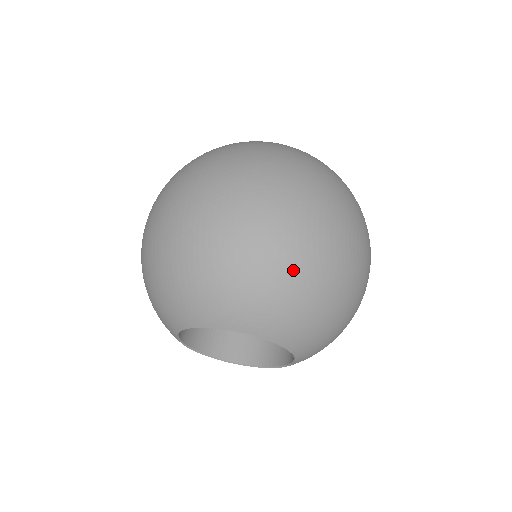
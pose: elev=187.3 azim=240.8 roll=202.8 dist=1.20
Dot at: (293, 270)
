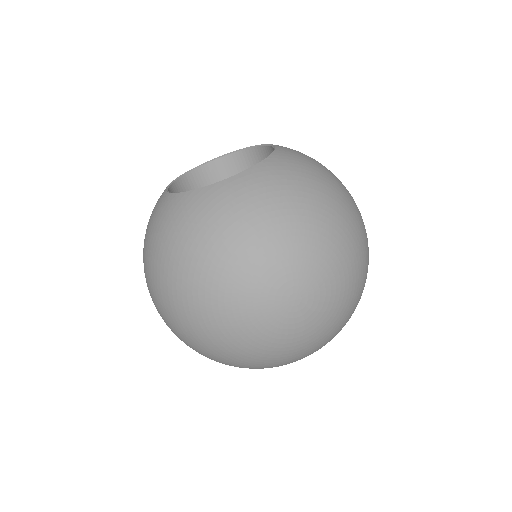
Dot at: (237, 362)
